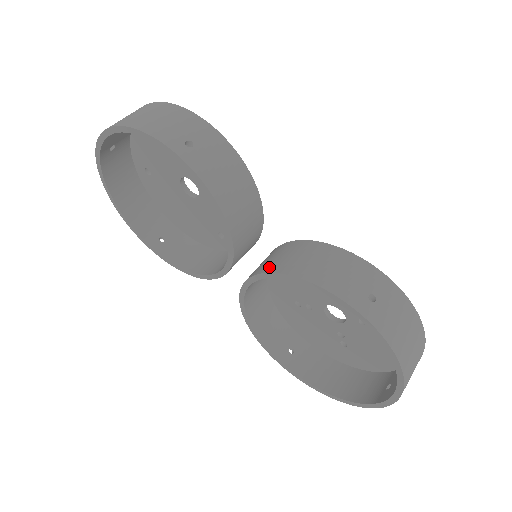
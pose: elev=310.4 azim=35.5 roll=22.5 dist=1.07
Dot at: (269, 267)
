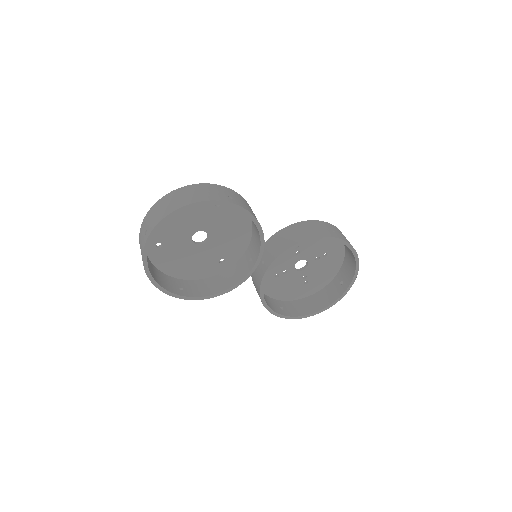
Dot at: (282, 248)
